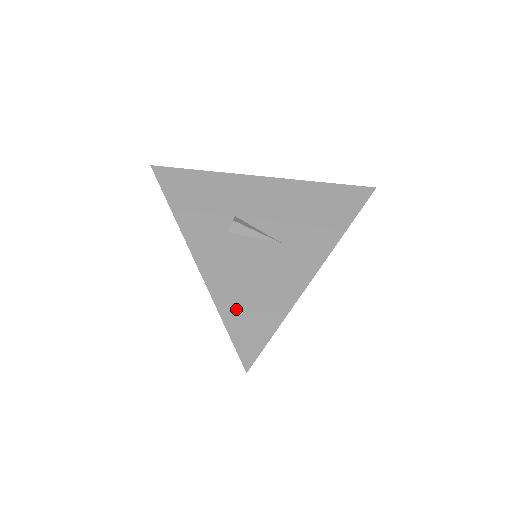
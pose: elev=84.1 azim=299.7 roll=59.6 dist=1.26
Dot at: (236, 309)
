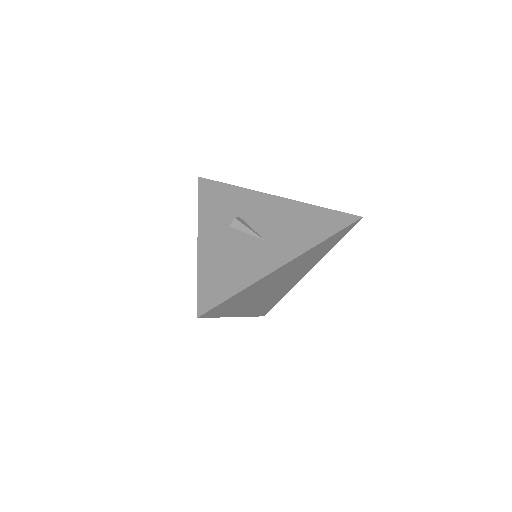
Dot at: (211, 276)
